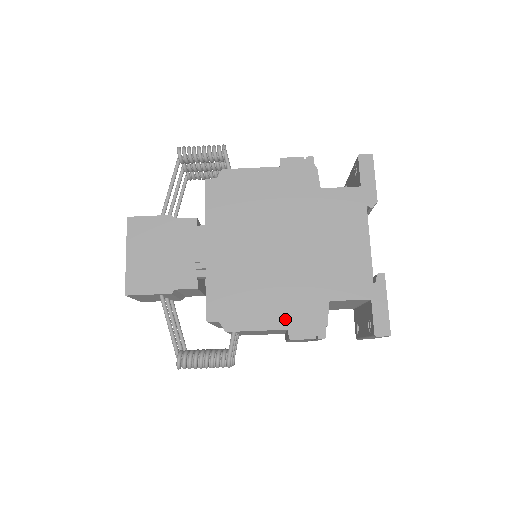
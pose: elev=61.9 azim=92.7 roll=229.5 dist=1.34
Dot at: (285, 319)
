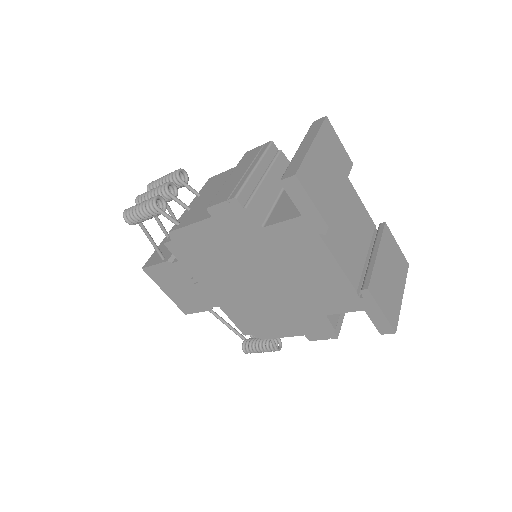
Dot at: (298, 330)
